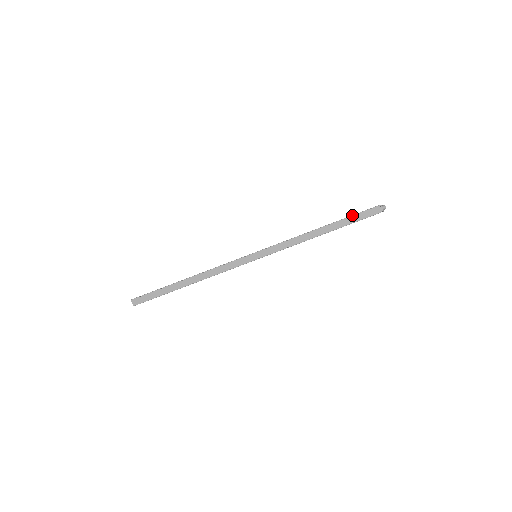
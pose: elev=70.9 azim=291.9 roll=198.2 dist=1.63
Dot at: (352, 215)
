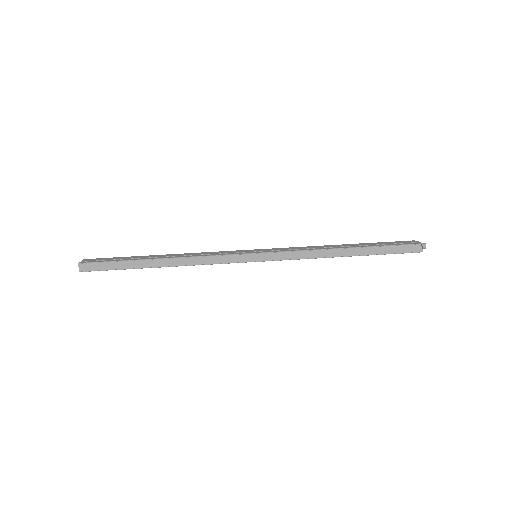
Dot at: (386, 245)
